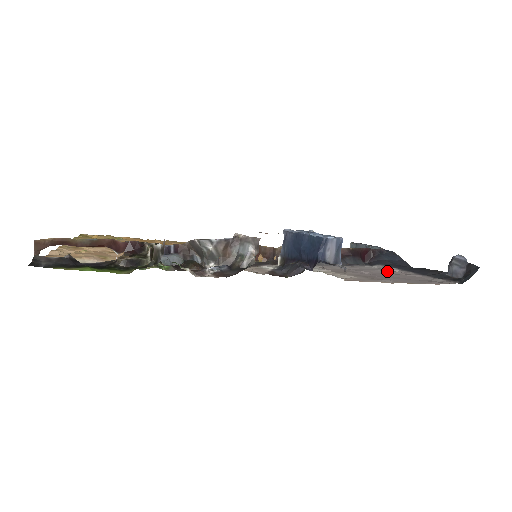
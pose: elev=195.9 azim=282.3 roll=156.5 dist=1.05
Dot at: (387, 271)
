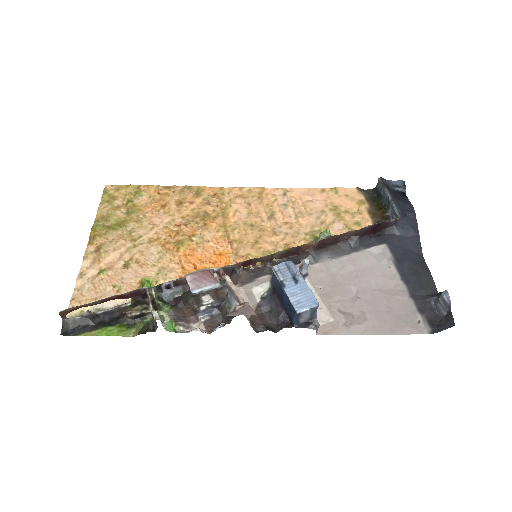
Dot at: (381, 278)
